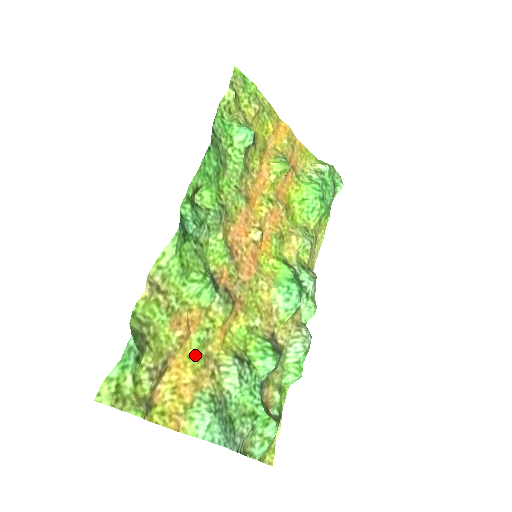
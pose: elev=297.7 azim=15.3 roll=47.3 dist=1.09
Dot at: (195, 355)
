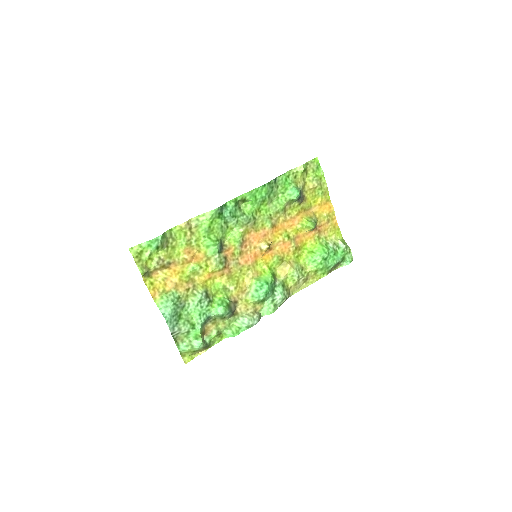
Dot at: (186, 273)
